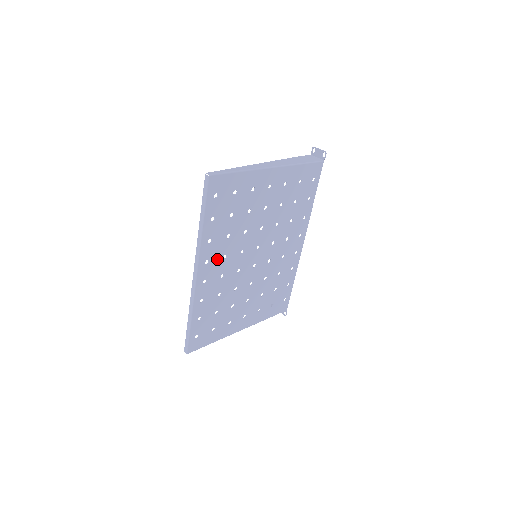
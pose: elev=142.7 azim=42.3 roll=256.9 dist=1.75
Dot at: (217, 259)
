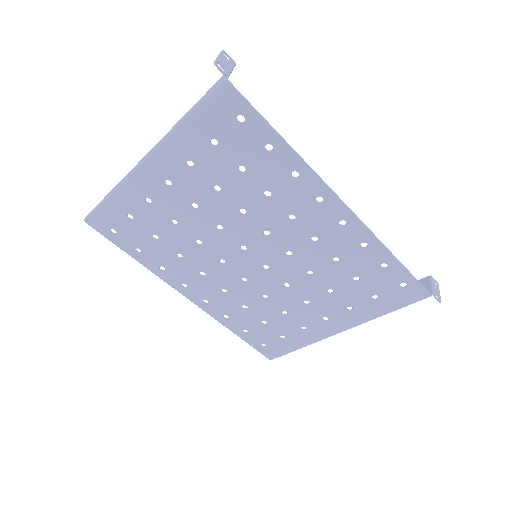
Dot at: (195, 279)
